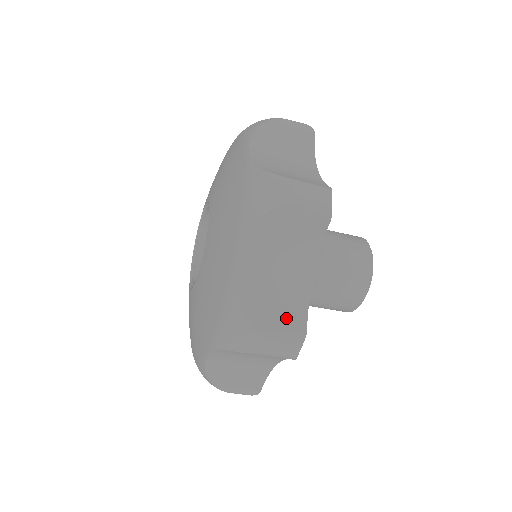
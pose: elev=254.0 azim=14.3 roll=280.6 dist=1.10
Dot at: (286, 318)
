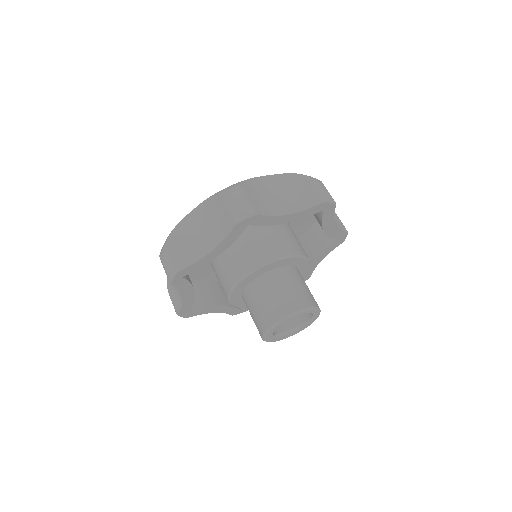
Dot at: (257, 204)
